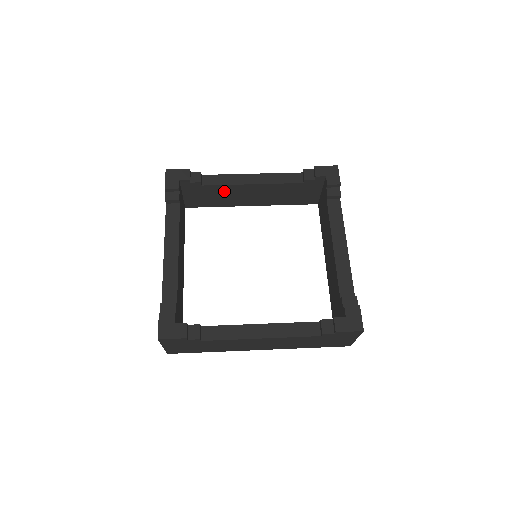
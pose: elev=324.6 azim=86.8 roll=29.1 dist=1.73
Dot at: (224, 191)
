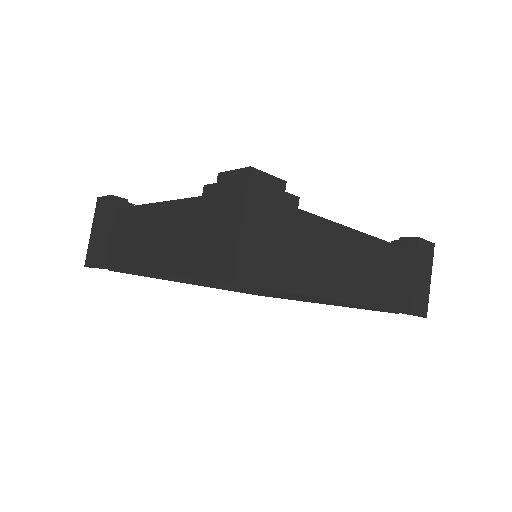
Dot at: occluded
